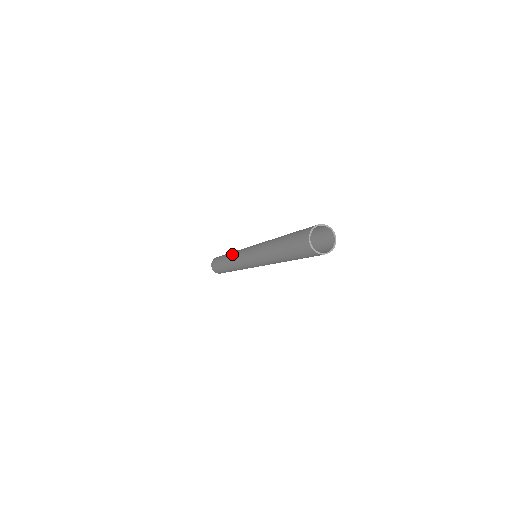
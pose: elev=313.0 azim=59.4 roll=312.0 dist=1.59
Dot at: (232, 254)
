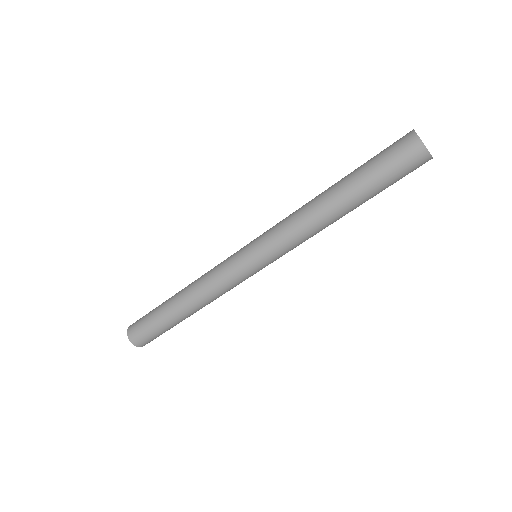
Dot at: (198, 283)
